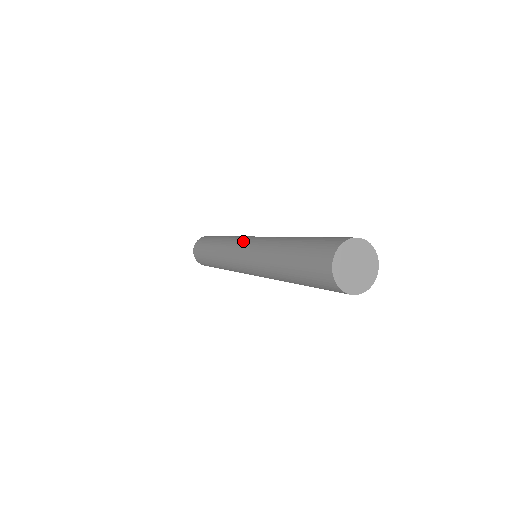
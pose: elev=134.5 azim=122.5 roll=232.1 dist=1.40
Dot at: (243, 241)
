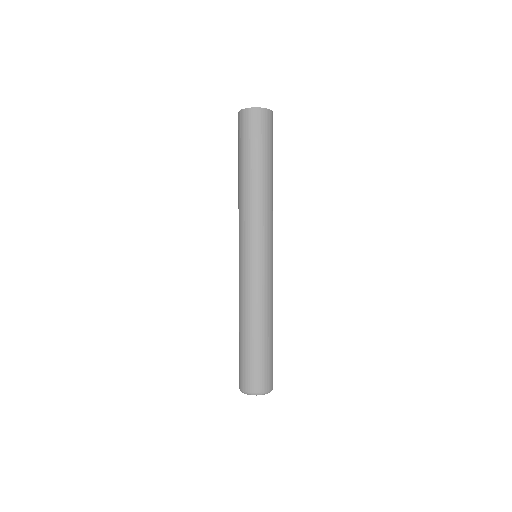
Dot at: occluded
